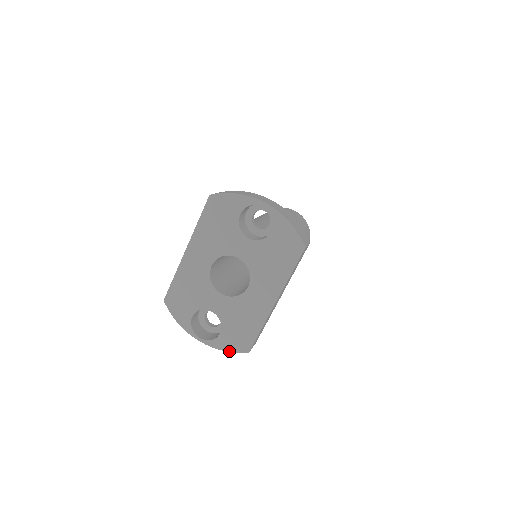
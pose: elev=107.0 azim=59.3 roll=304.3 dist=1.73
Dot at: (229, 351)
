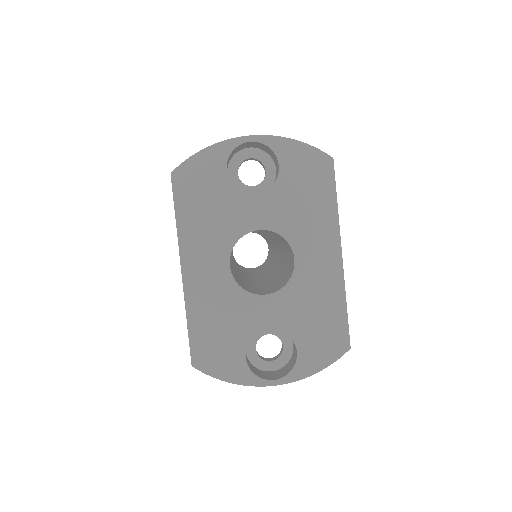
Dot at: (324, 367)
